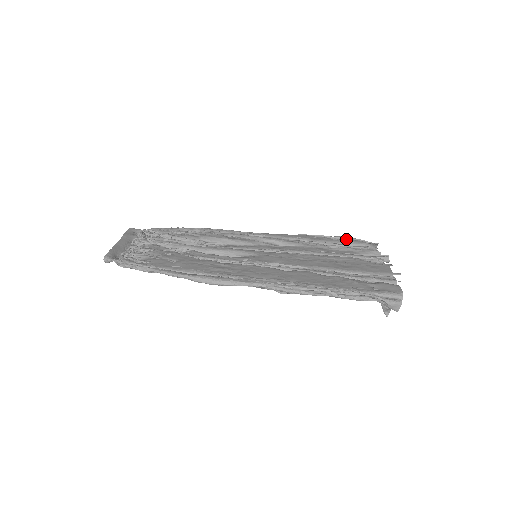
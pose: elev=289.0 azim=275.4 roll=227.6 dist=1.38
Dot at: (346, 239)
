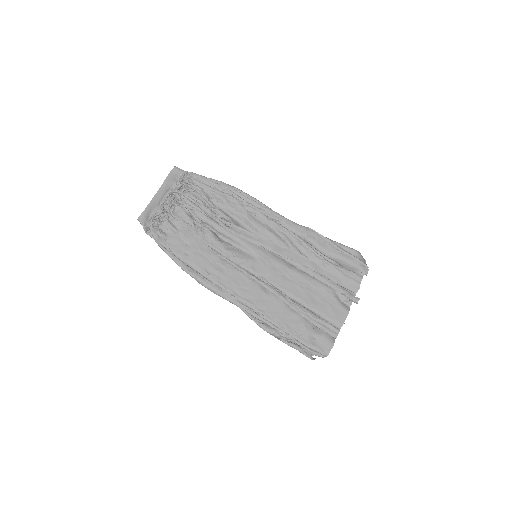
Dot at: (348, 254)
